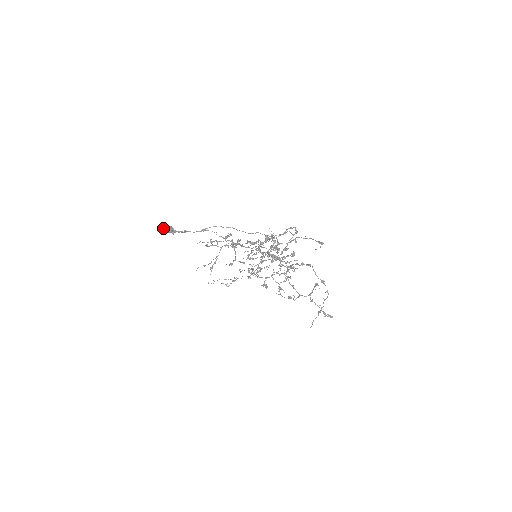
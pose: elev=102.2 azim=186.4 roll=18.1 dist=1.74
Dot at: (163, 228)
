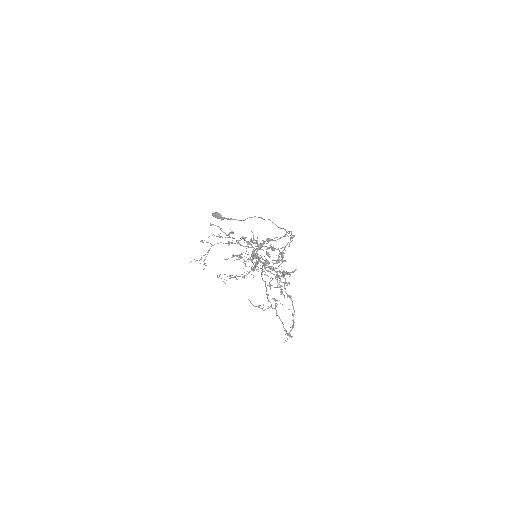
Dot at: (212, 214)
